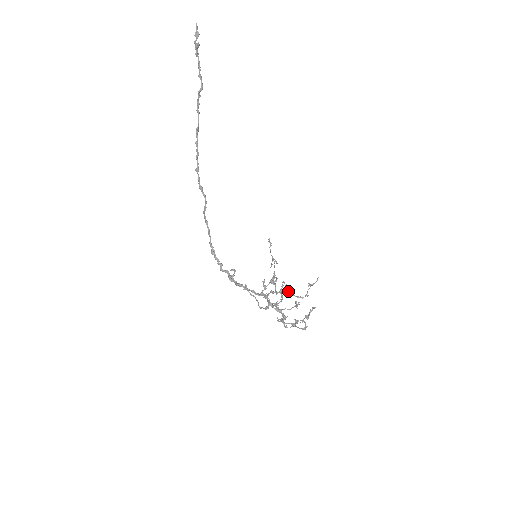
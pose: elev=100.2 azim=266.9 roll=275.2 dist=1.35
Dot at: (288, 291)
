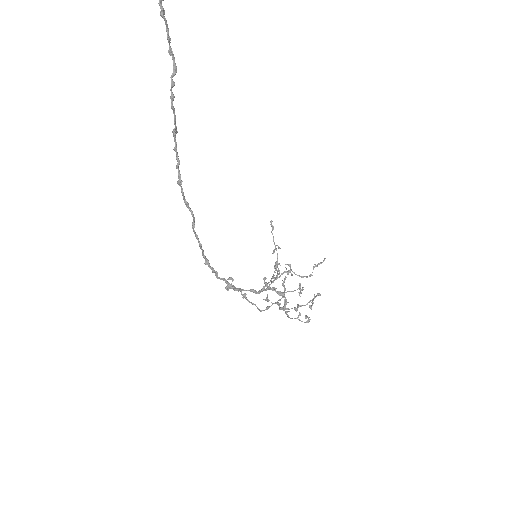
Dot at: (291, 270)
